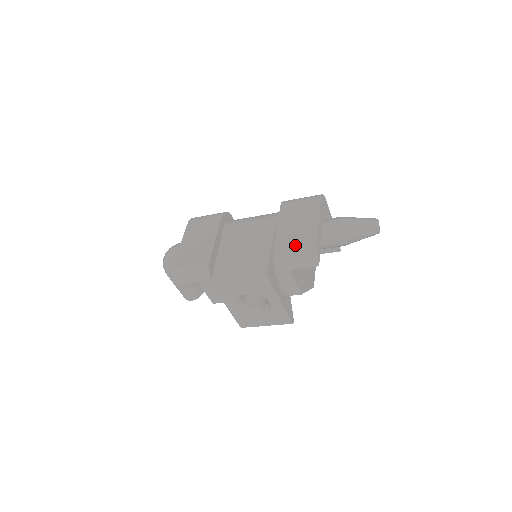
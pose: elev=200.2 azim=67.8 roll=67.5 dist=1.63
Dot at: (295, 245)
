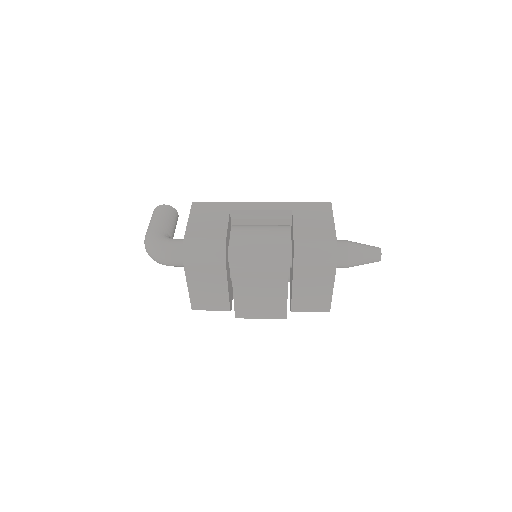
Dot at: (311, 307)
